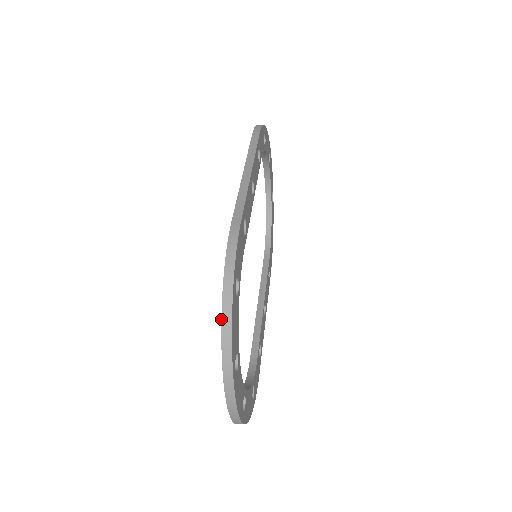
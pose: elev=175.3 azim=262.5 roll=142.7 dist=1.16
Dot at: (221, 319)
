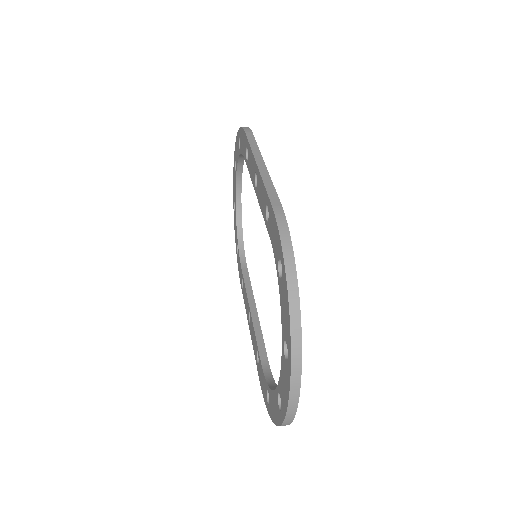
Dot at: (288, 299)
